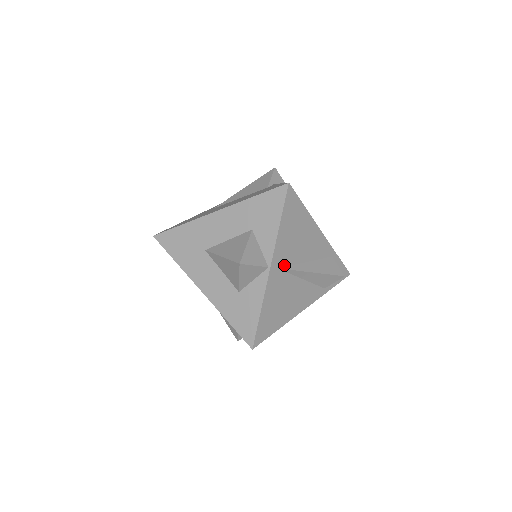
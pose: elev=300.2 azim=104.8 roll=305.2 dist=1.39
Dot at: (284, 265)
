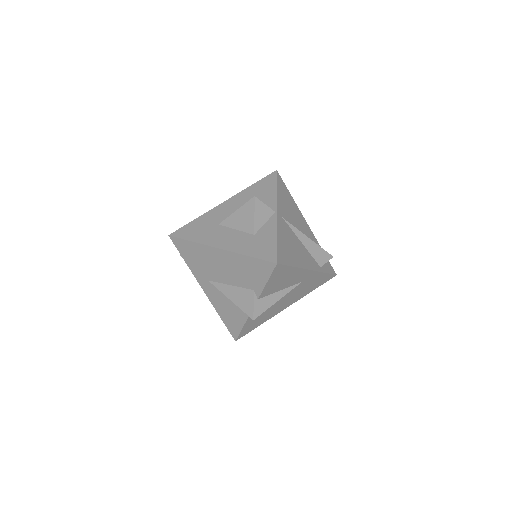
Dot at: (286, 220)
